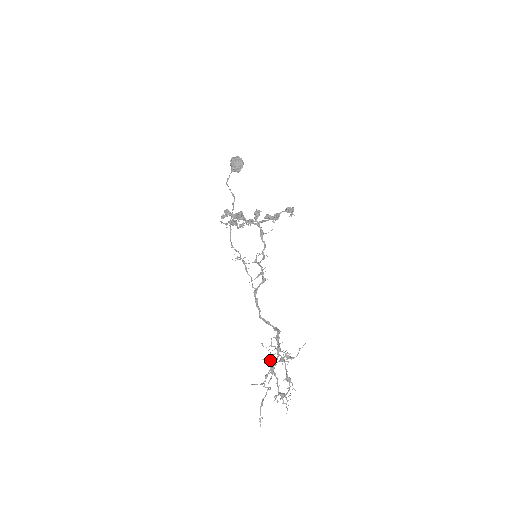
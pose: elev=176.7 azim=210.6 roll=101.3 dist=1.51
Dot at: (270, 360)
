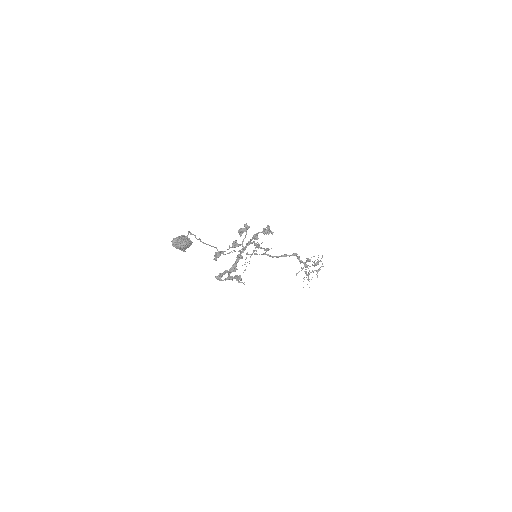
Dot at: occluded
